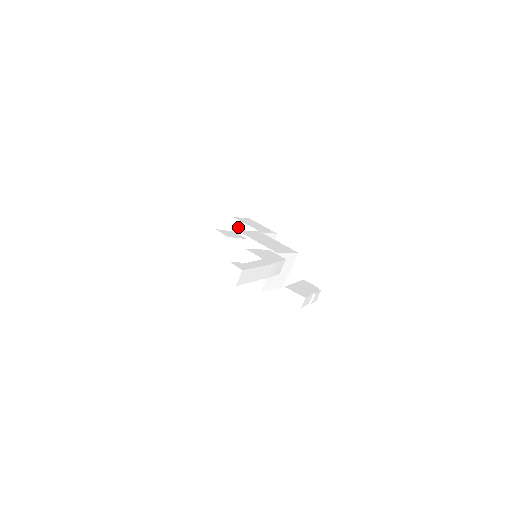
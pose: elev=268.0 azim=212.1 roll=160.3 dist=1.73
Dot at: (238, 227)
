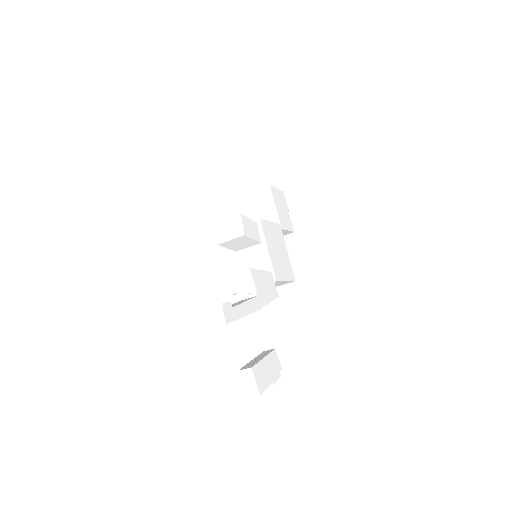
Dot at: (265, 199)
